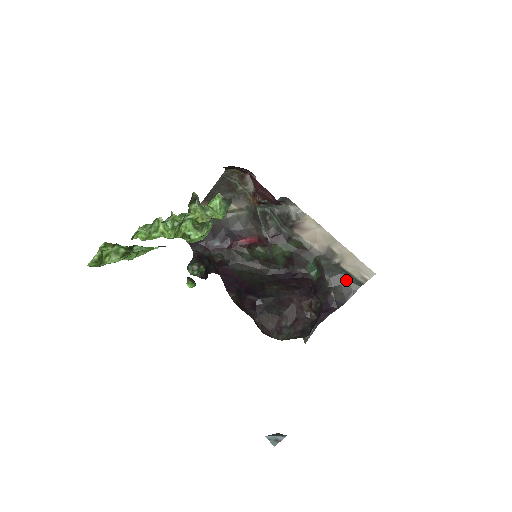
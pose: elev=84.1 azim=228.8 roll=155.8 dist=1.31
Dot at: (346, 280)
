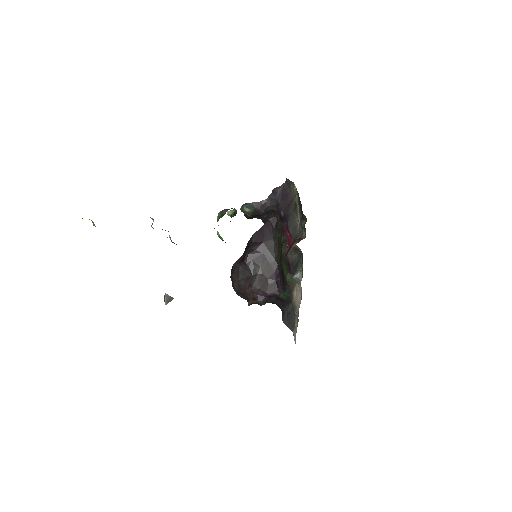
Dot at: (294, 320)
